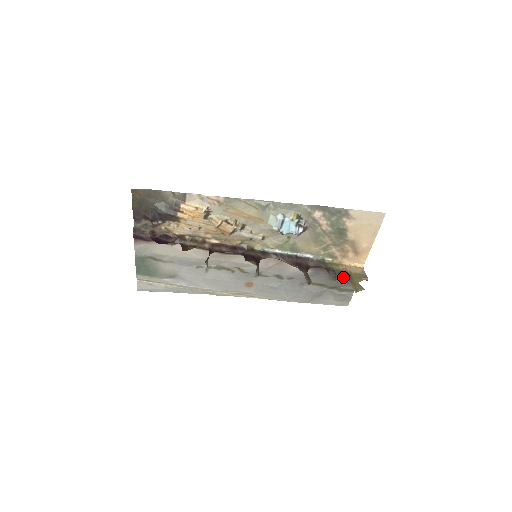
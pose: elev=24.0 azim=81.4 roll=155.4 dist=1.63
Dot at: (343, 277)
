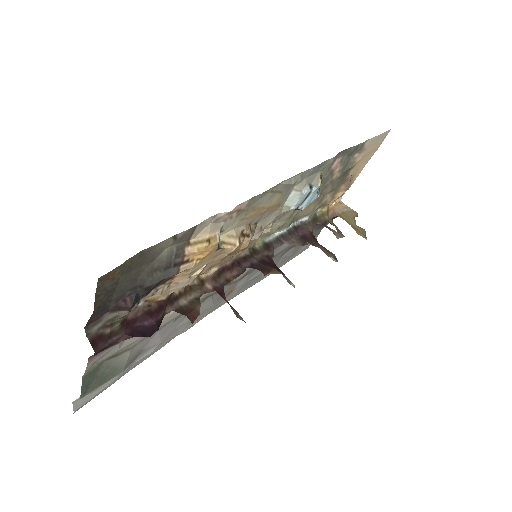
Dot at: (327, 223)
